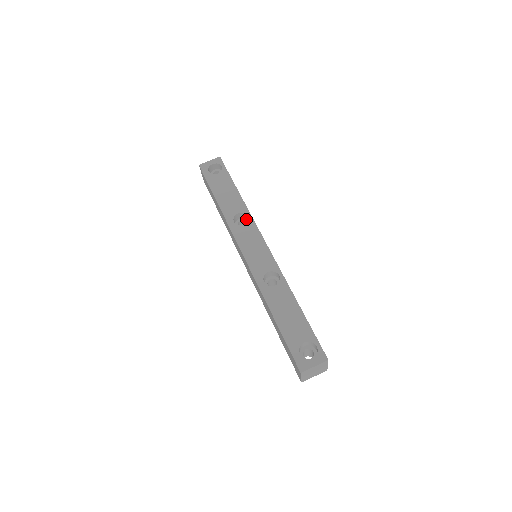
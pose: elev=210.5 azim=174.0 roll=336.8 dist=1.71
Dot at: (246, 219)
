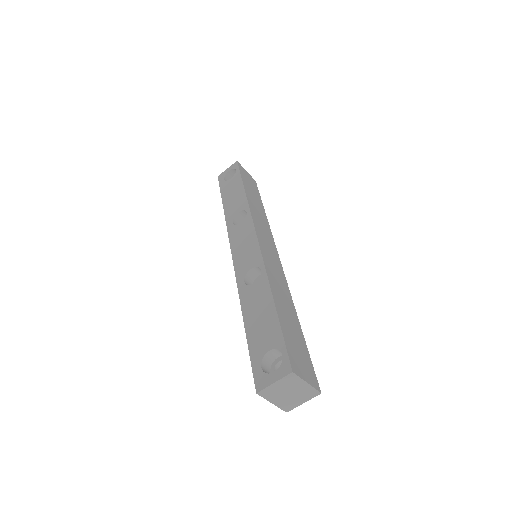
Dot at: occluded
